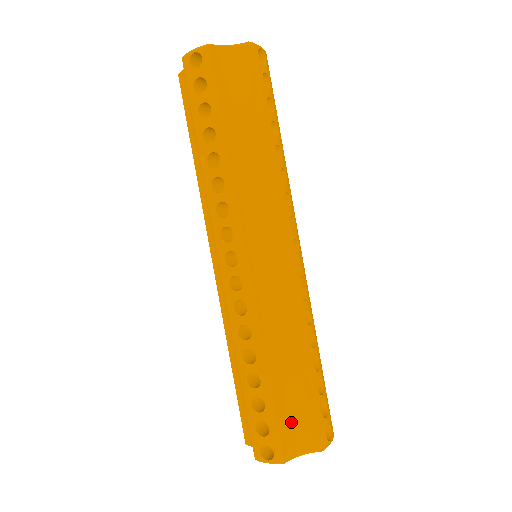
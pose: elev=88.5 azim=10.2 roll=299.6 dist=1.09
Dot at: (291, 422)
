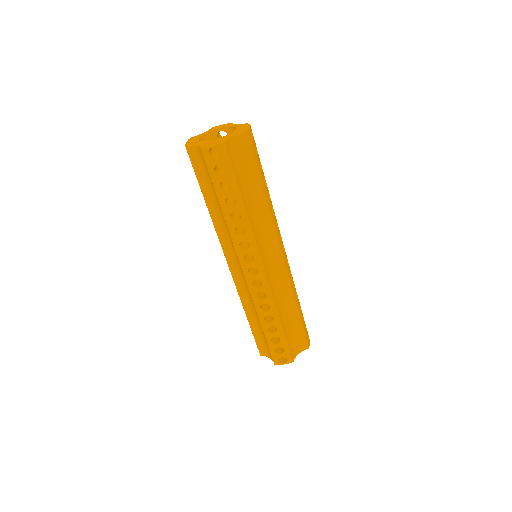
Dot at: (293, 342)
